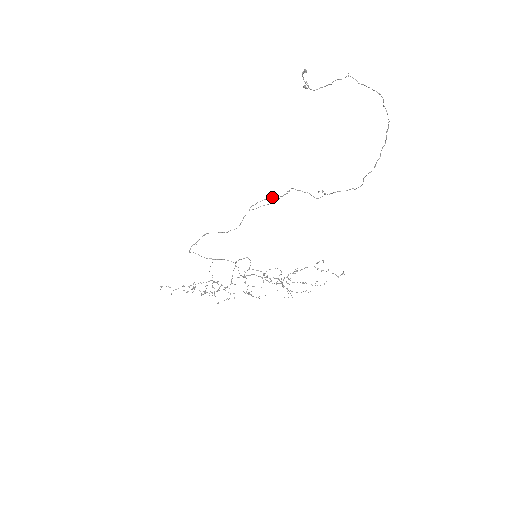
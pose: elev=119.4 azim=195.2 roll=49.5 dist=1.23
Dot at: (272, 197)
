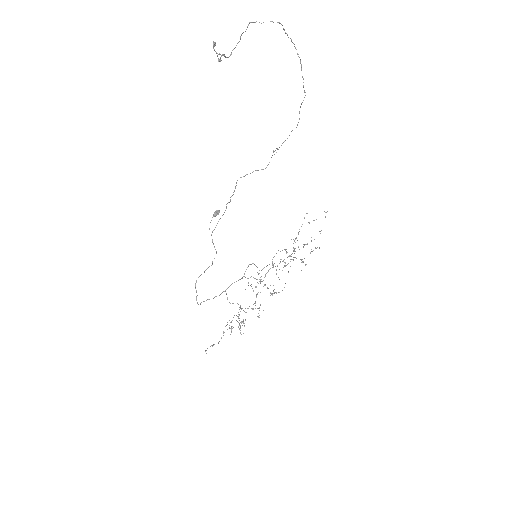
Dot at: (216, 211)
